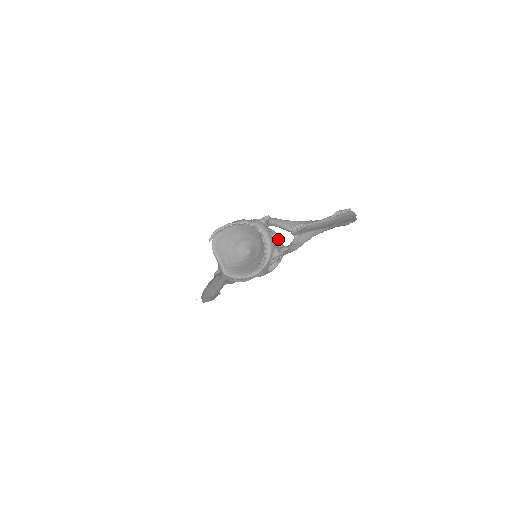
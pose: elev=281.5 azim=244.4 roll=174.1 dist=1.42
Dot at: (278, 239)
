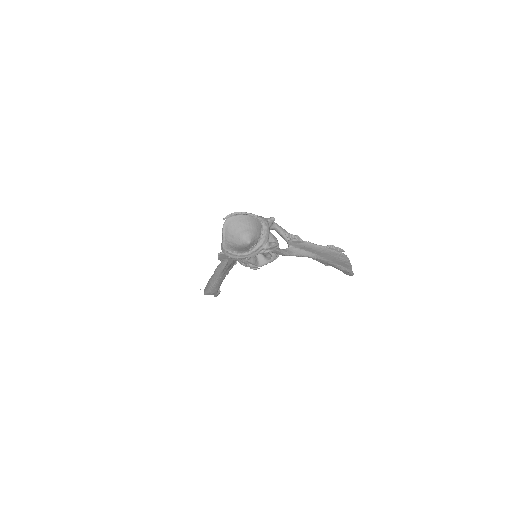
Dot at: occluded
